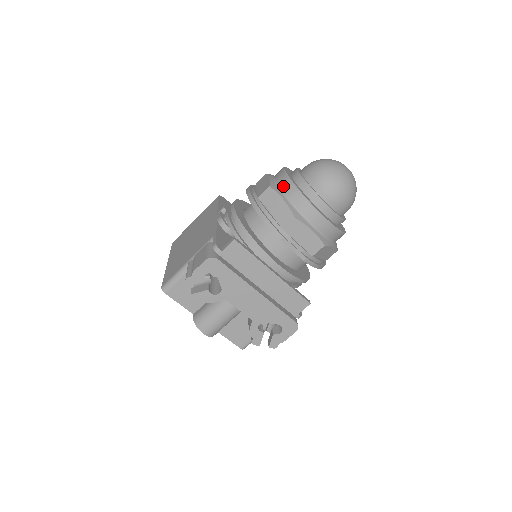
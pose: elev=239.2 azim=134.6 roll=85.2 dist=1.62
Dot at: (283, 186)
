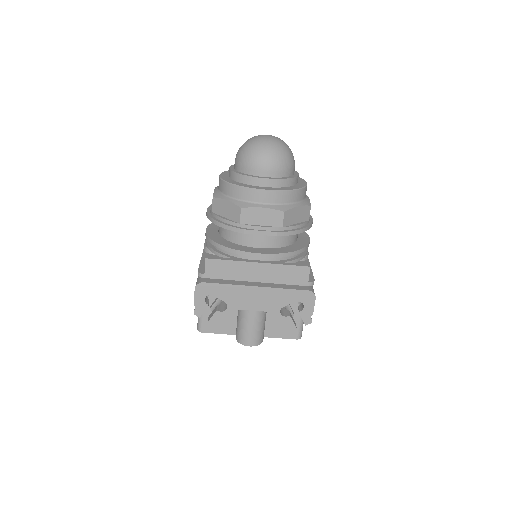
Dot at: (222, 189)
